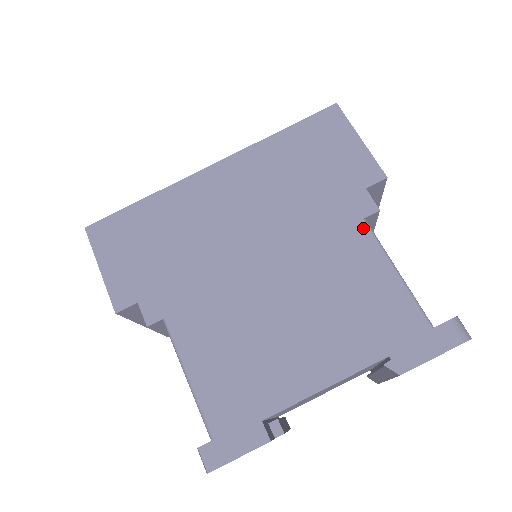
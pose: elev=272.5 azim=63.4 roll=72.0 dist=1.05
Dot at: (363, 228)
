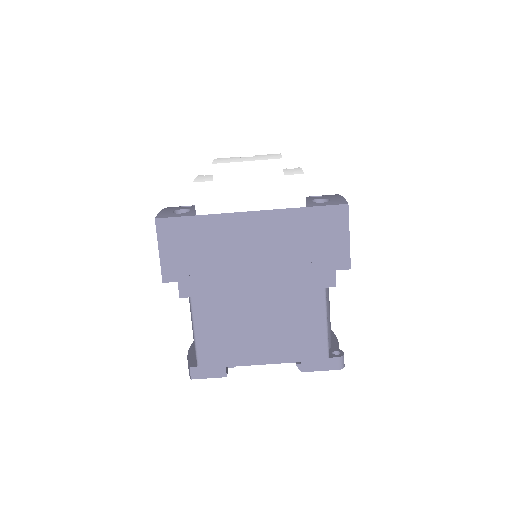
Dot at: (322, 293)
